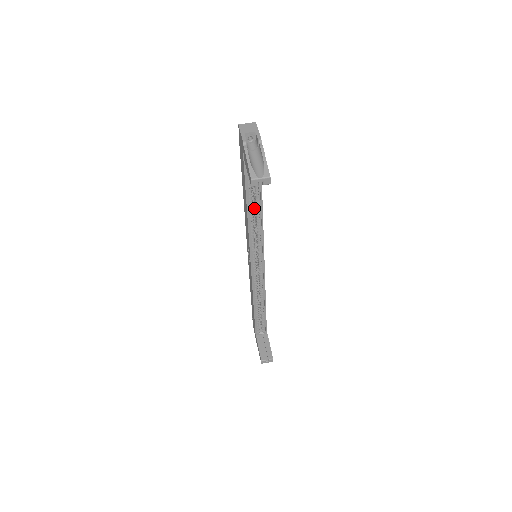
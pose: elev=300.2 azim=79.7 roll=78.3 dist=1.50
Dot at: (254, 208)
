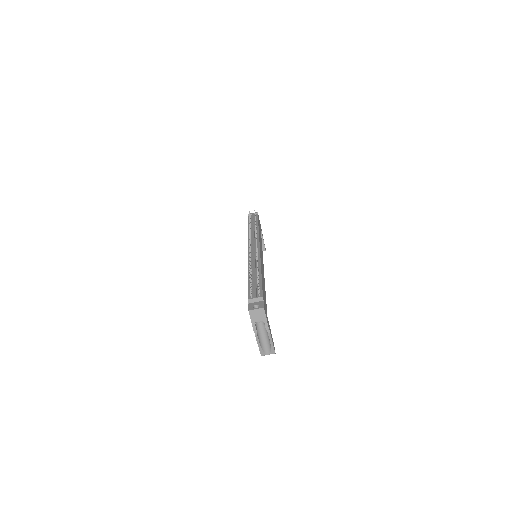
Dot at: occluded
